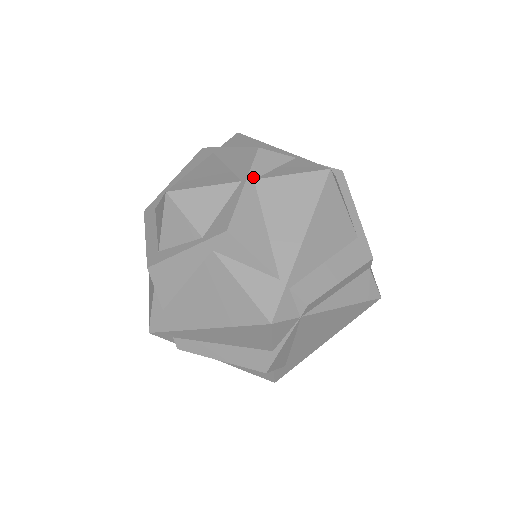
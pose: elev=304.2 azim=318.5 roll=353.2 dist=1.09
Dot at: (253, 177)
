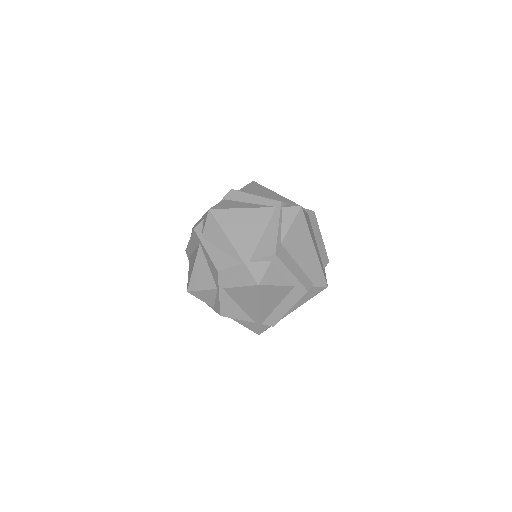
Dot at: (222, 287)
